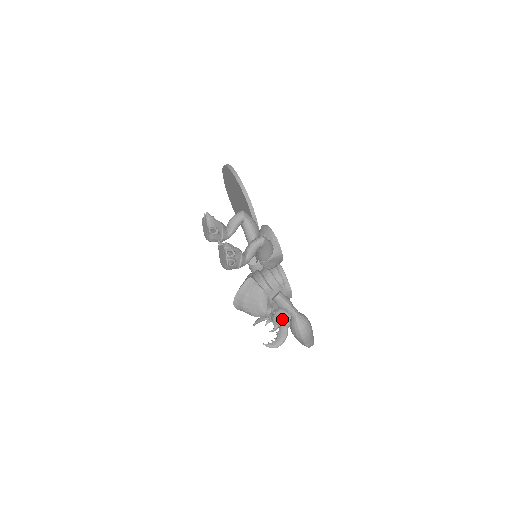
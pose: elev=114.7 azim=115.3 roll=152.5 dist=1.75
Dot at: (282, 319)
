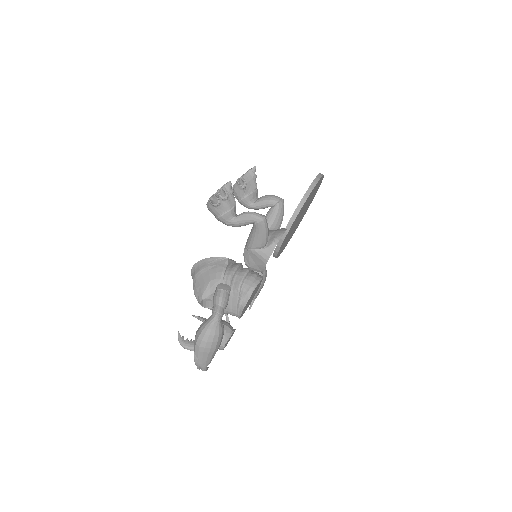
Dot at: occluded
